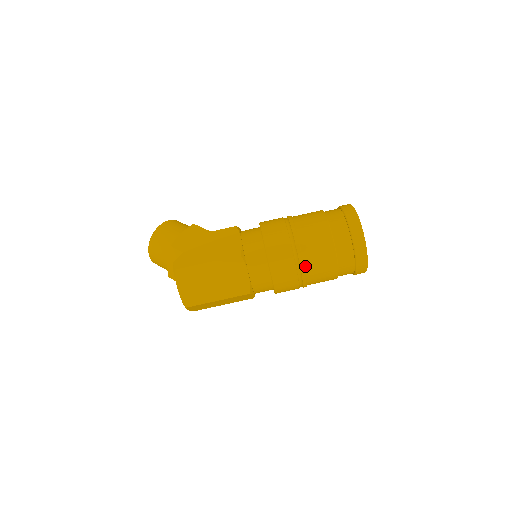
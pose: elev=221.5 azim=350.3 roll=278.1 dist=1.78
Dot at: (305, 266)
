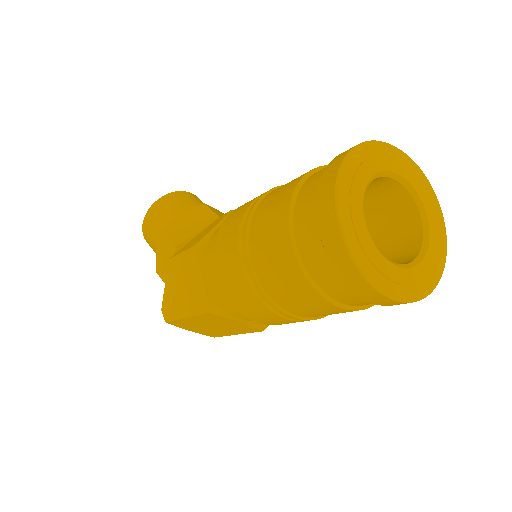
Dot at: (302, 316)
